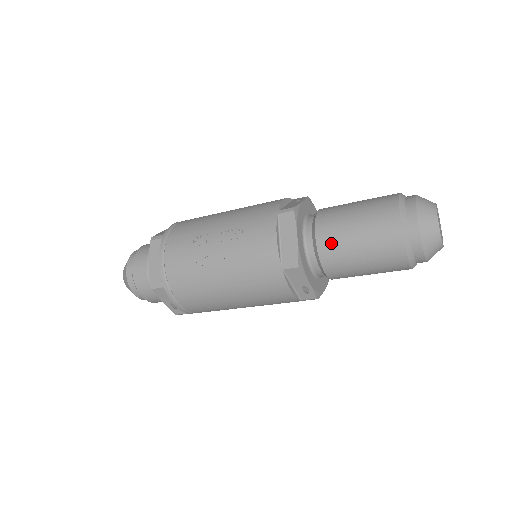
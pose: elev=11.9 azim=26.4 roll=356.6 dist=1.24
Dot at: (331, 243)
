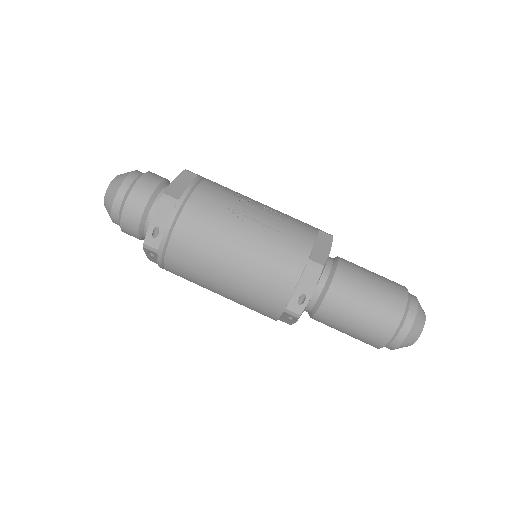
Dot at: (349, 277)
